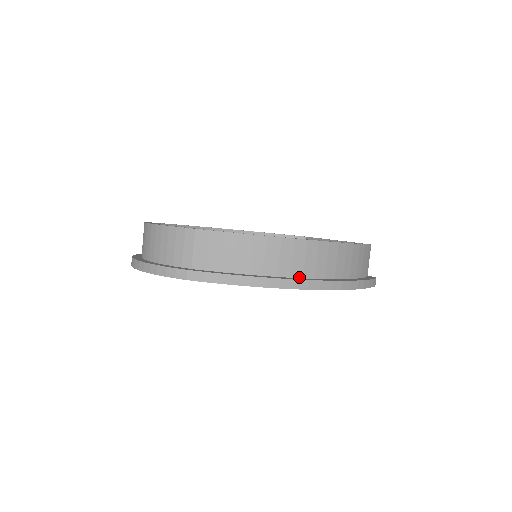
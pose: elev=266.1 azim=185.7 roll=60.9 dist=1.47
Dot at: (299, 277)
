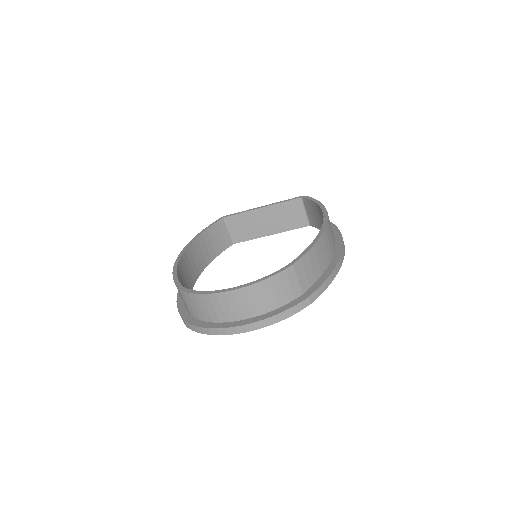
Dot at: (335, 247)
